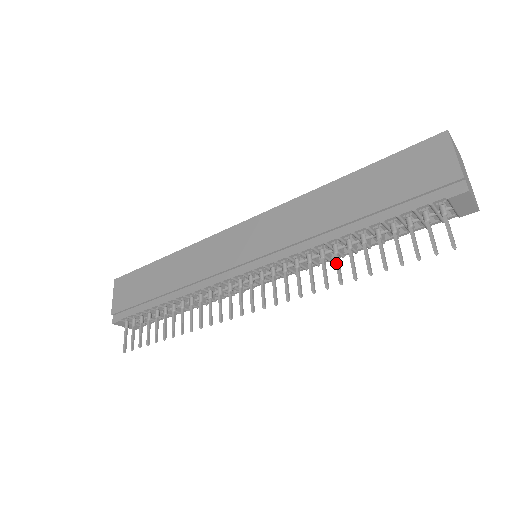
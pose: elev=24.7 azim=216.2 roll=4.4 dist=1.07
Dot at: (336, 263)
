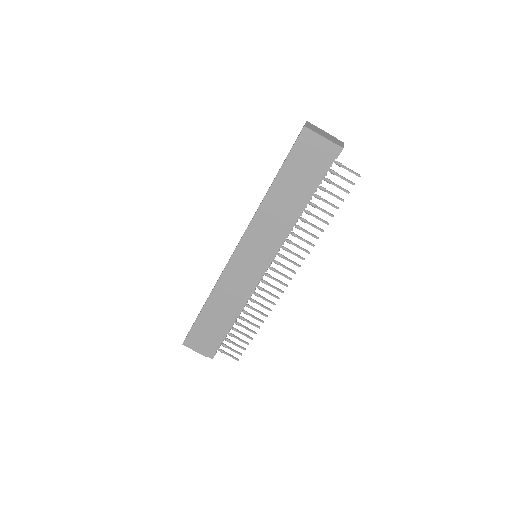
Dot at: occluded
